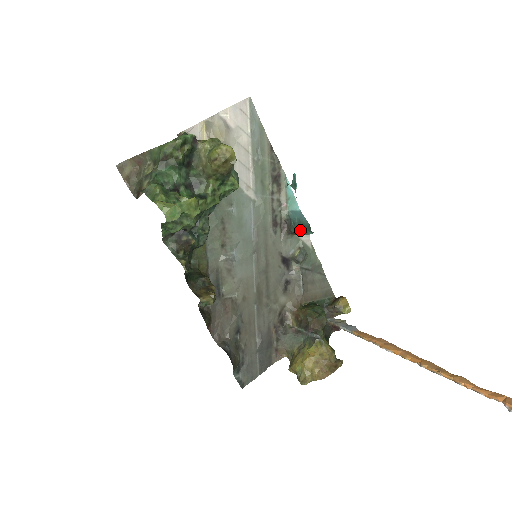
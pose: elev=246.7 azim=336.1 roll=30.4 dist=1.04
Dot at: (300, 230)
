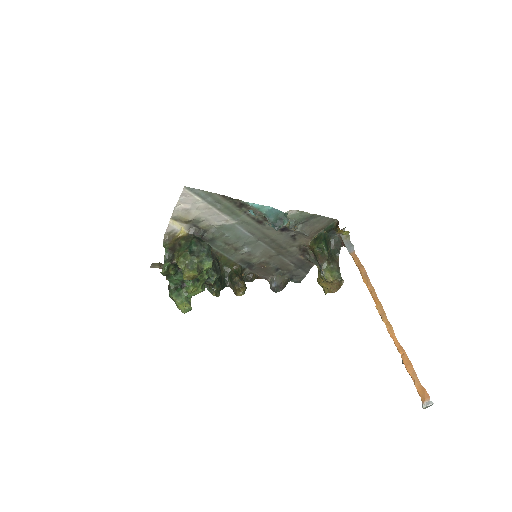
Dot at: (278, 224)
